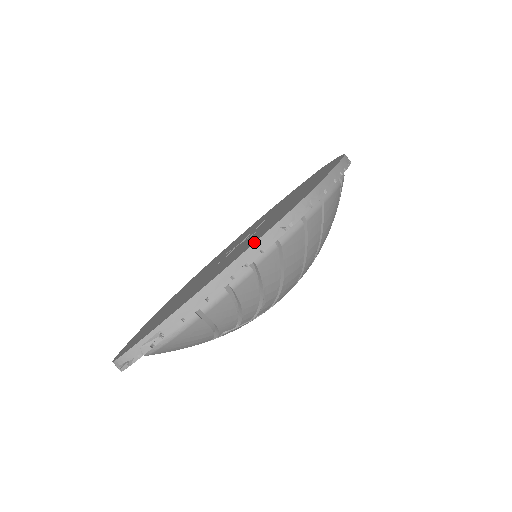
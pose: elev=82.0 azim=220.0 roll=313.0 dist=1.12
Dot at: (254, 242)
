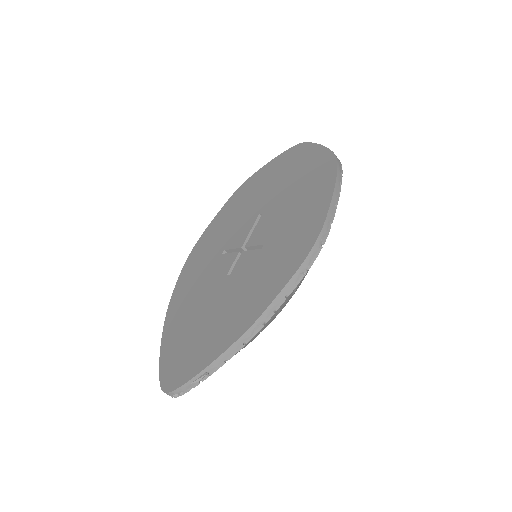
Dot at: (279, 290)
